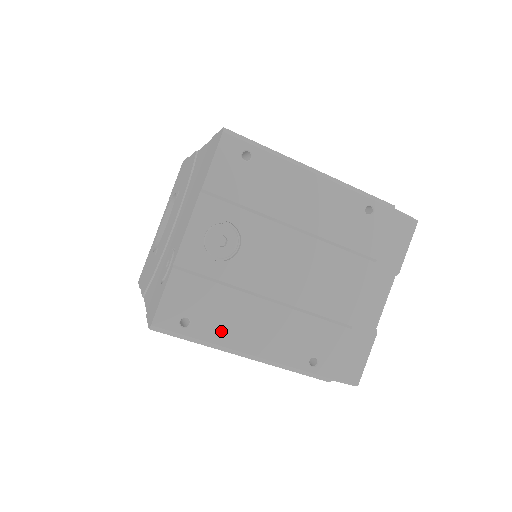
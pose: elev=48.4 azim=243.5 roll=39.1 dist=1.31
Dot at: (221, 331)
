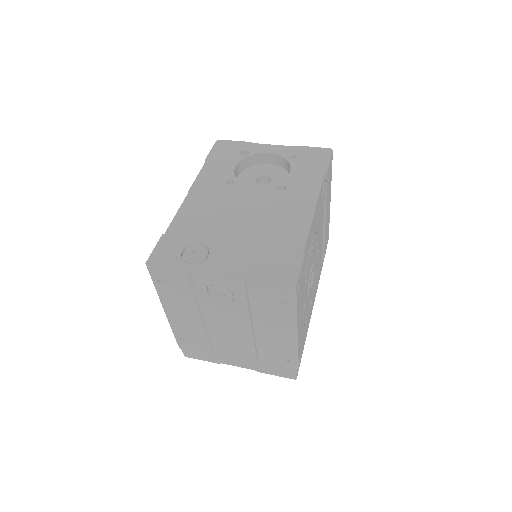
Dot at: (169, 299)
